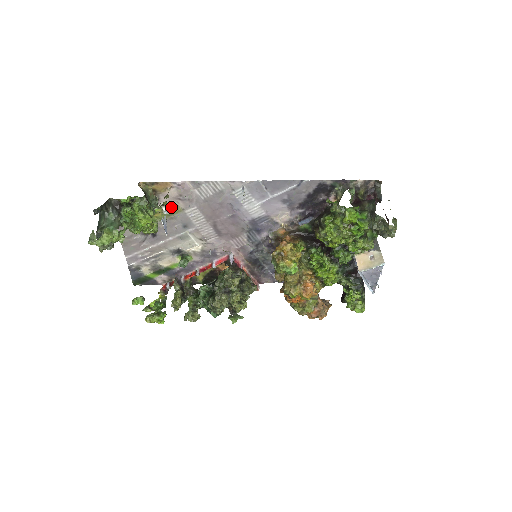
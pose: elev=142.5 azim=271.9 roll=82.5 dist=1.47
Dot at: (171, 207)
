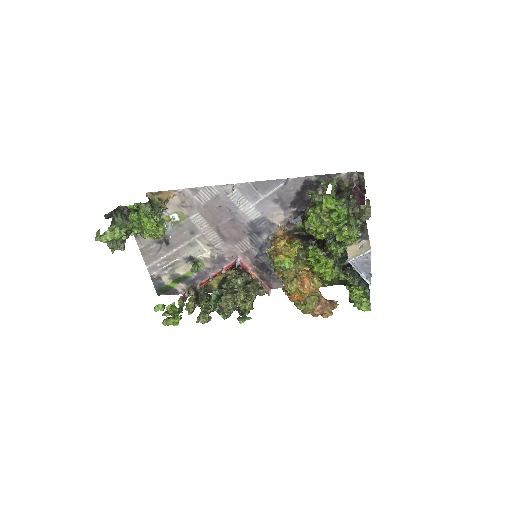
Dot at: (177, 214)
